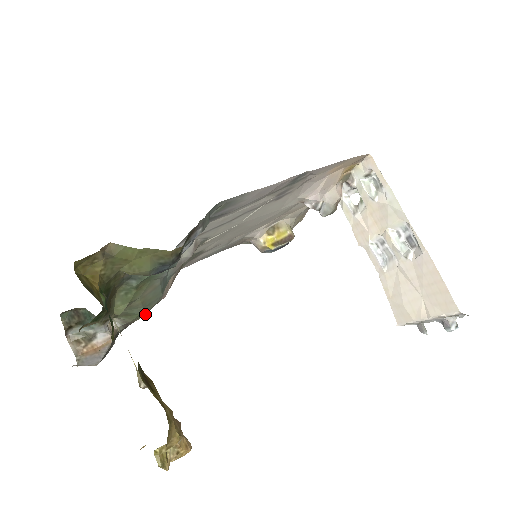
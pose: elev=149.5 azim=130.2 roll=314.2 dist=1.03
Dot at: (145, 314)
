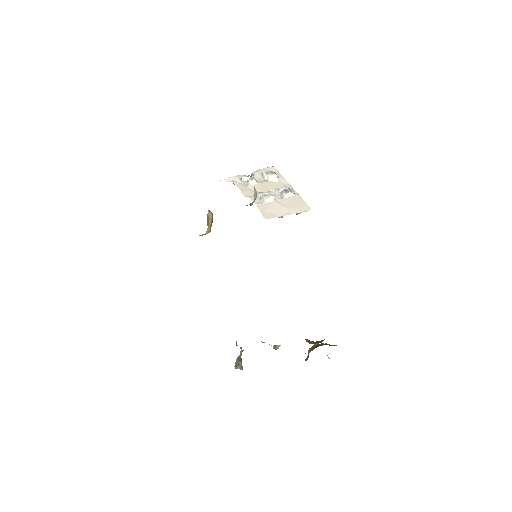
Dot at: occluded
